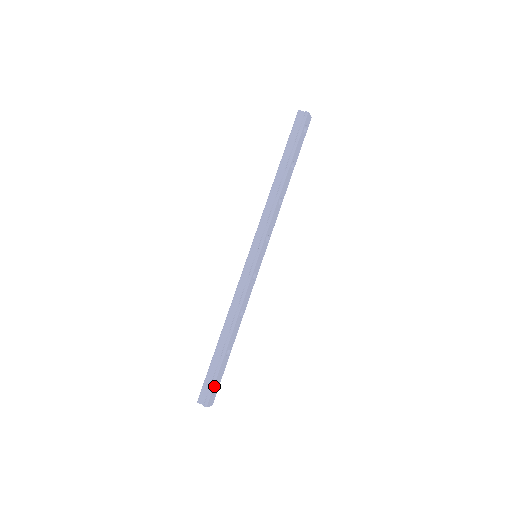
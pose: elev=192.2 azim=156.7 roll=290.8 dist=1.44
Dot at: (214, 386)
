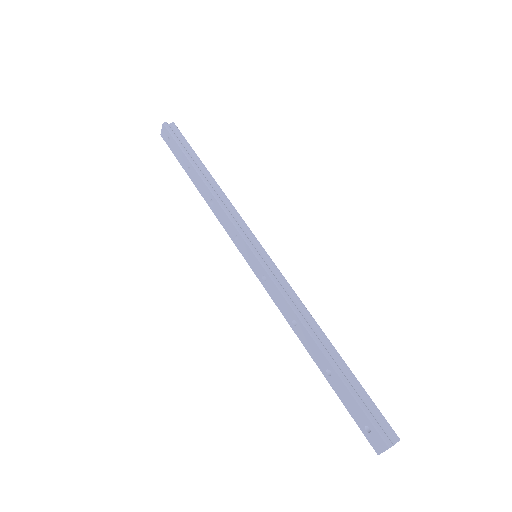
Dot at: (377, 410)
